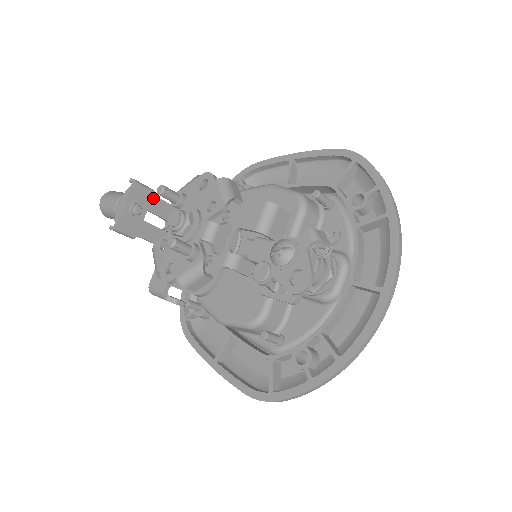
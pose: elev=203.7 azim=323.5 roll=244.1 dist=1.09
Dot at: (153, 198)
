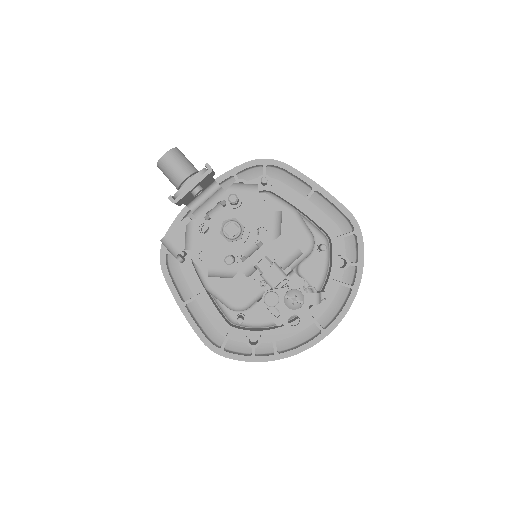
Dot at: occluded
